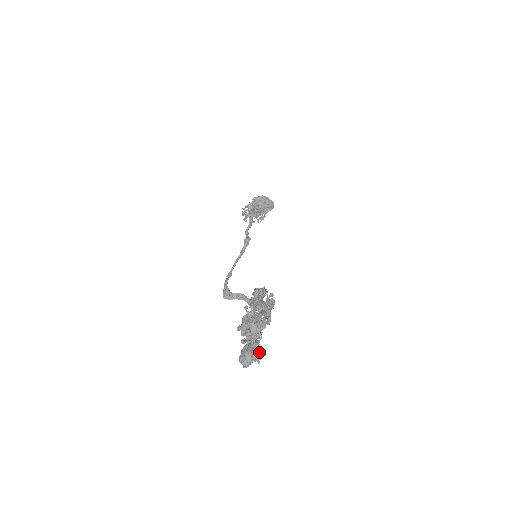
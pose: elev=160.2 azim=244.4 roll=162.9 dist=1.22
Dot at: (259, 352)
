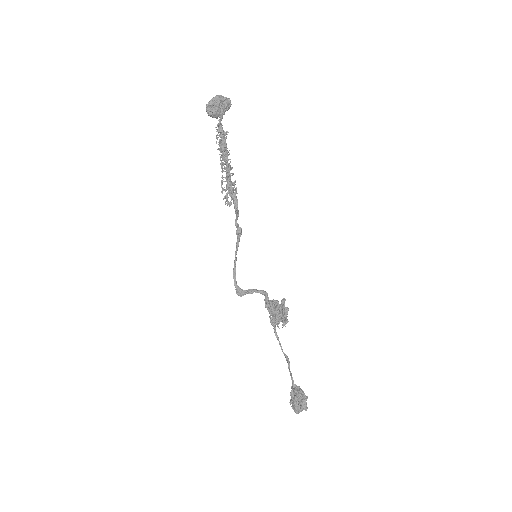
Dot at: (306, 408)
